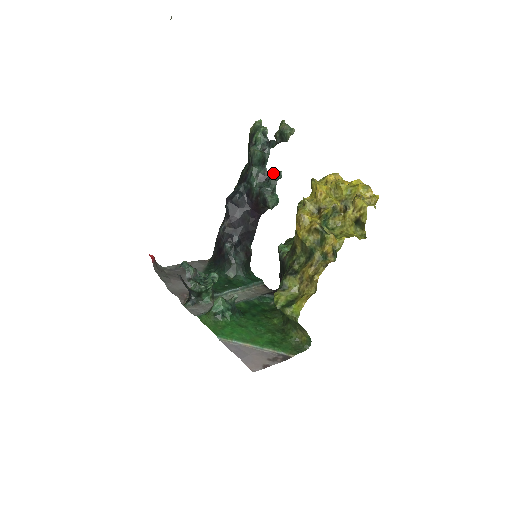
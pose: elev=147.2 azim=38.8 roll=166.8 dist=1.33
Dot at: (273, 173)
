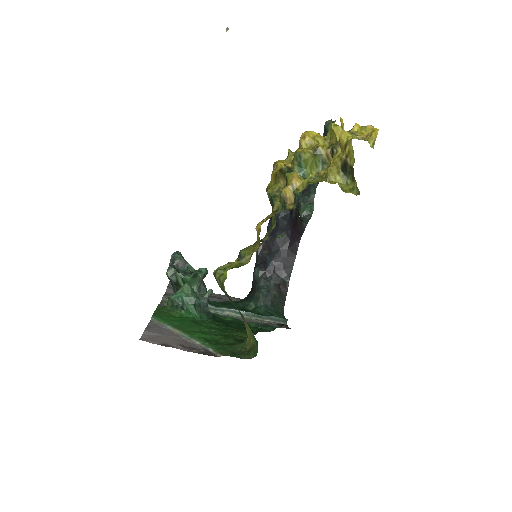
Dot at: occluded
